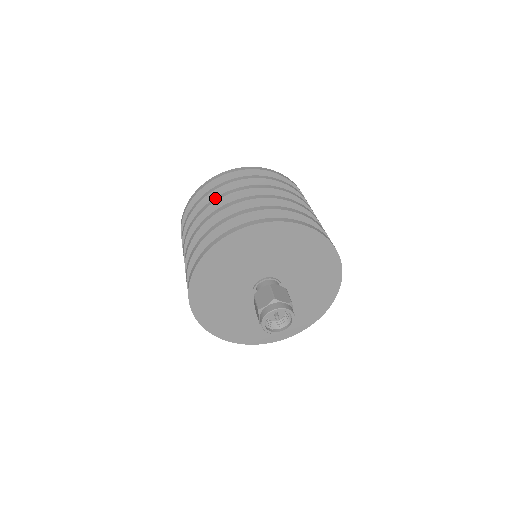
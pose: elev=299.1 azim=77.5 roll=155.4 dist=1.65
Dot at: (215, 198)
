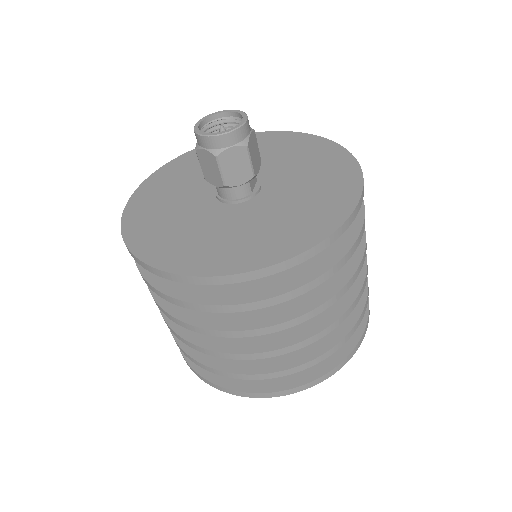
Dot at: occluded
